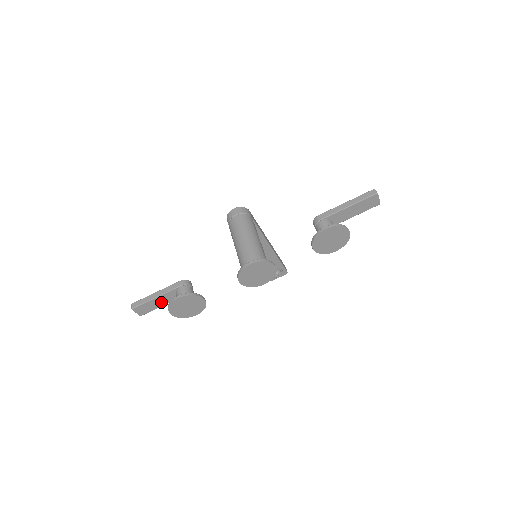
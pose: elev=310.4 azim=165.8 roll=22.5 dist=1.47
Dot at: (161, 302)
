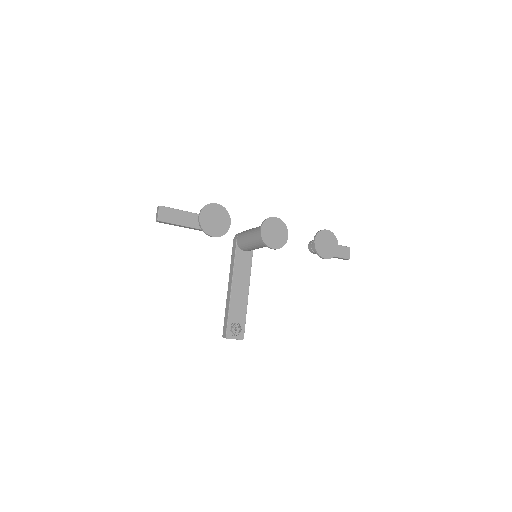
Dot at: (183, 220)
